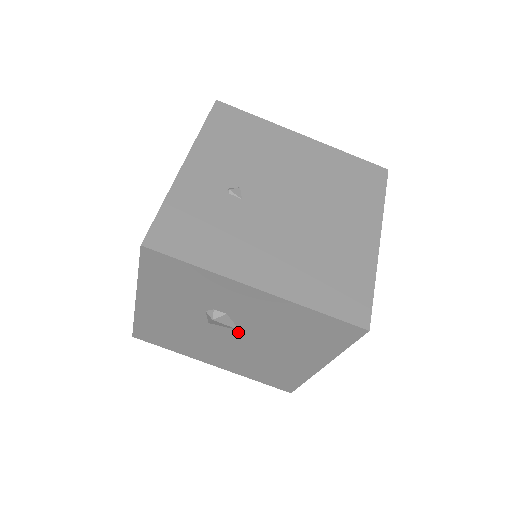
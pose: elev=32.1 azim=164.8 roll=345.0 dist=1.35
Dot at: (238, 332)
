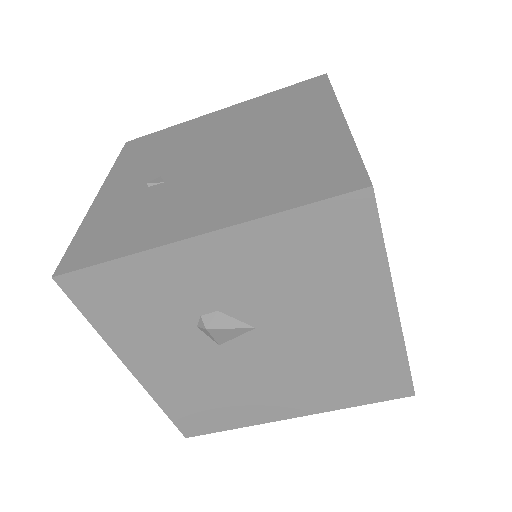
Dot at: (258, 333)
